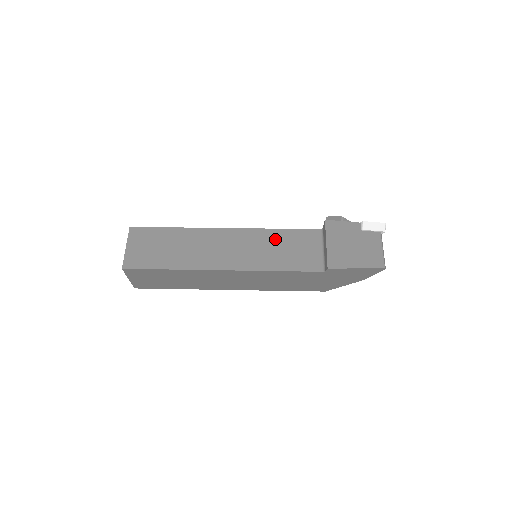
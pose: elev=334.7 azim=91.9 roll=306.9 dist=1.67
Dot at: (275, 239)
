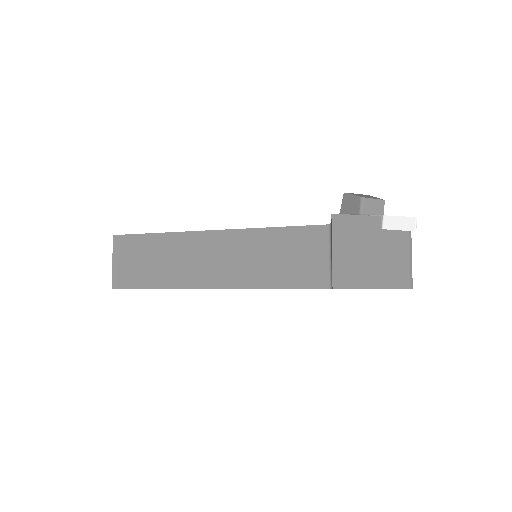
Dot at: (270, 243)
